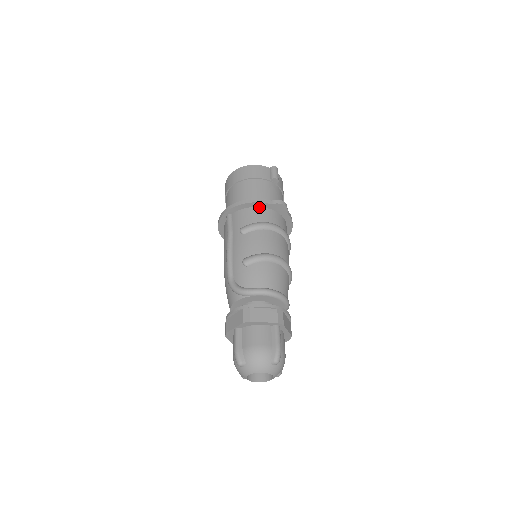
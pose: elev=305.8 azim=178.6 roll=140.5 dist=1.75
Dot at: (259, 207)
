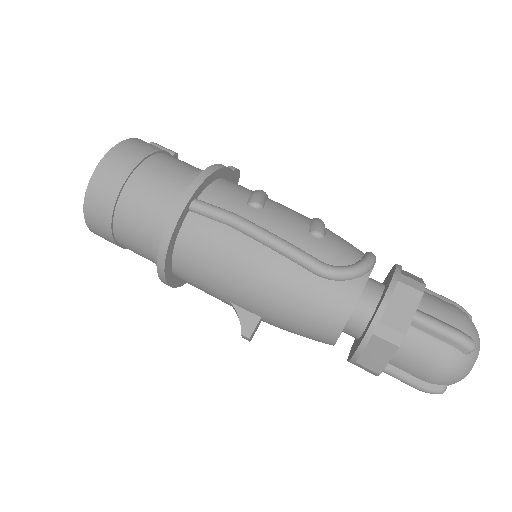
Dot at: (224, 178)
